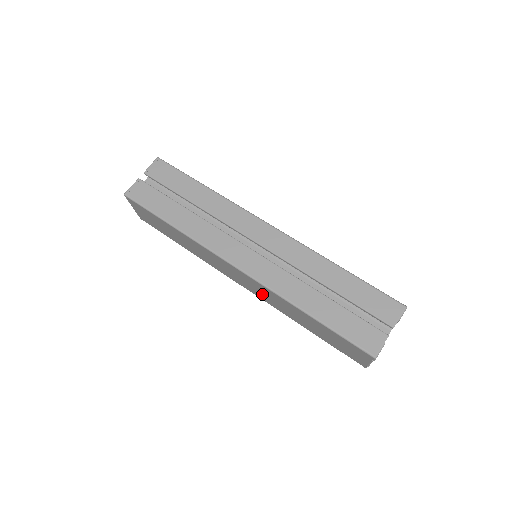
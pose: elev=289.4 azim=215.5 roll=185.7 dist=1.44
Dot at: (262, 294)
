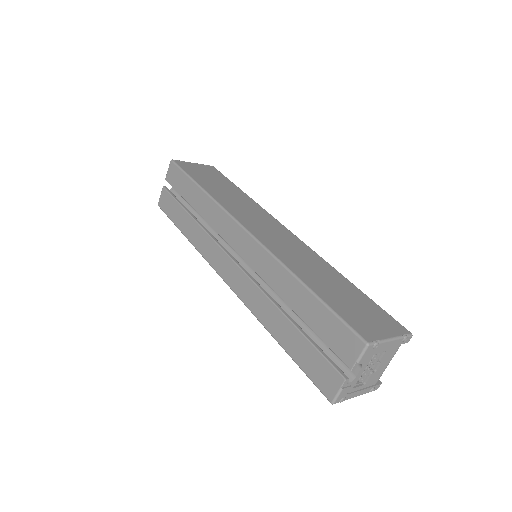
Dot at: occluded
